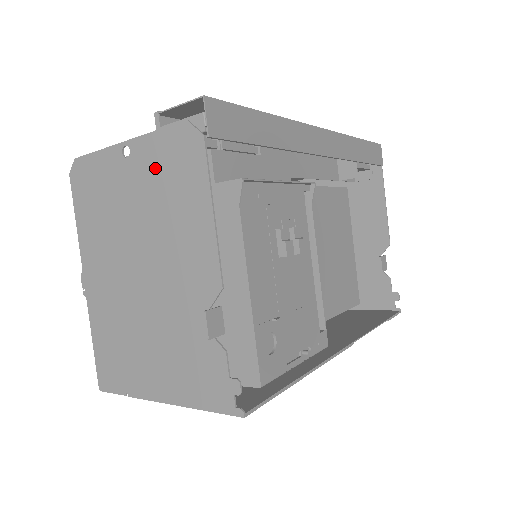
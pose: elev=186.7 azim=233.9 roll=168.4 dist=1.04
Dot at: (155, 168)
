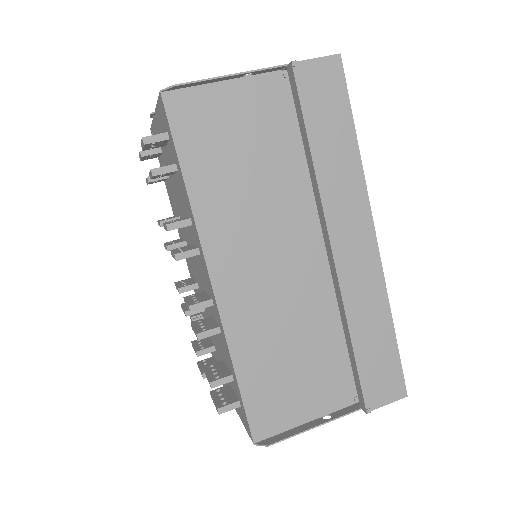
Dot at: occluded
